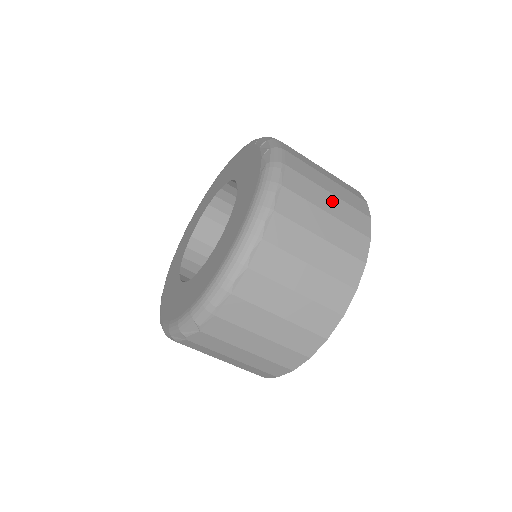
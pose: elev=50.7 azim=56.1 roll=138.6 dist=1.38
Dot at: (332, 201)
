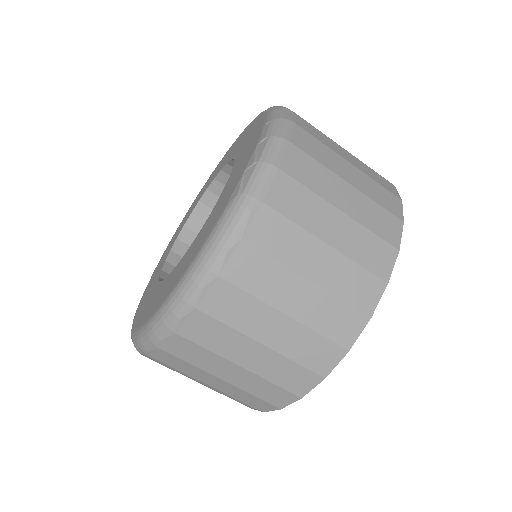
Dot at: (325, 259)
